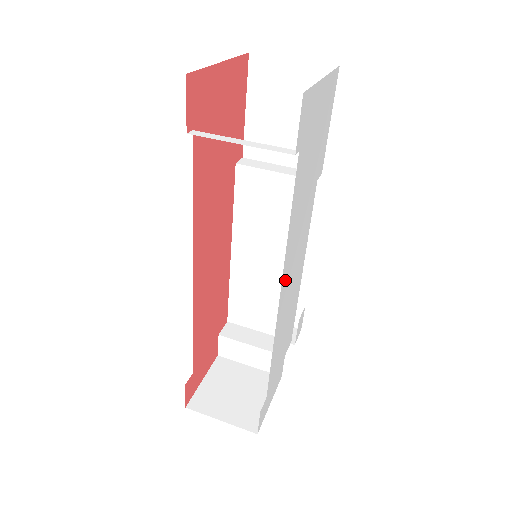
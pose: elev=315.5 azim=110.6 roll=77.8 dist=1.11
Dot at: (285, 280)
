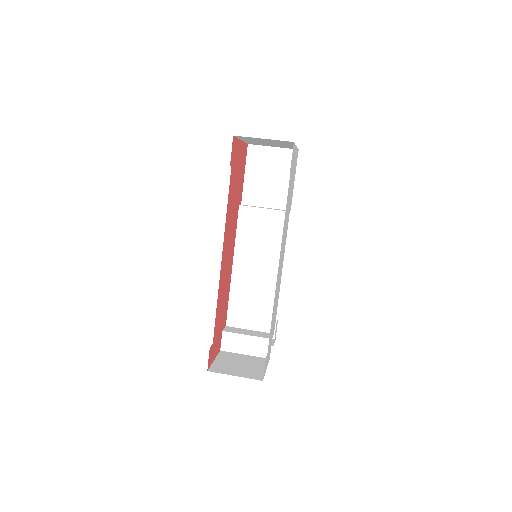
Dot at: (280, 258)
